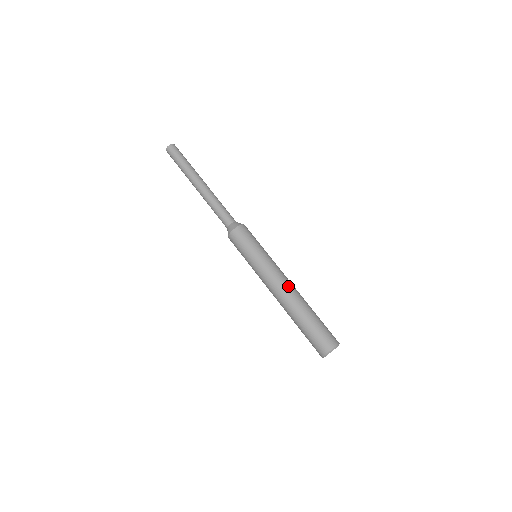
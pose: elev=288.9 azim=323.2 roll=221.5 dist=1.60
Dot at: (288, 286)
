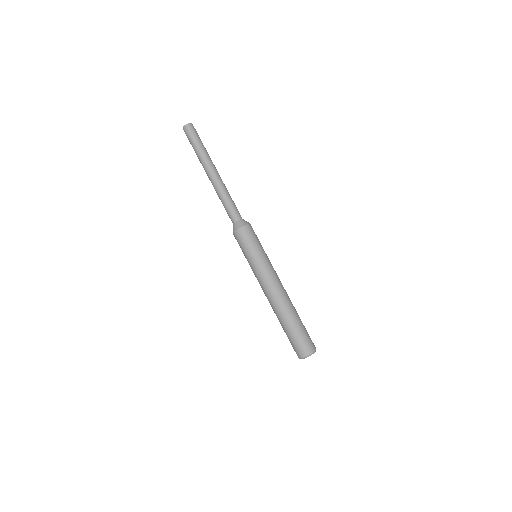
Dot at: (284, 290)
